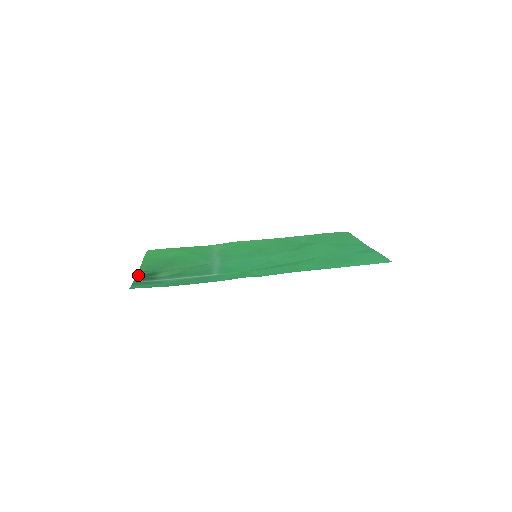
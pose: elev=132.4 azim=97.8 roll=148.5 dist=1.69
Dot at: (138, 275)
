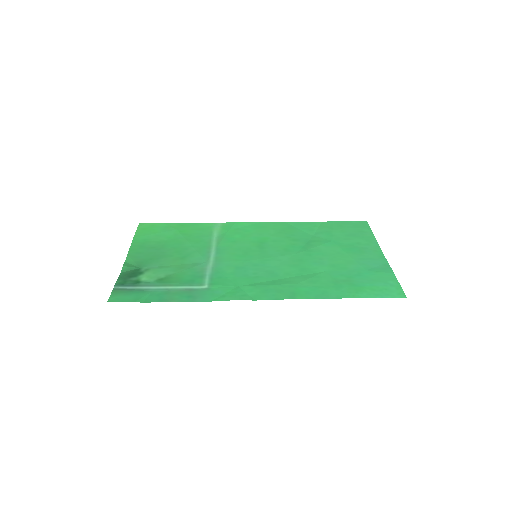
Dot at: (122, 271)
